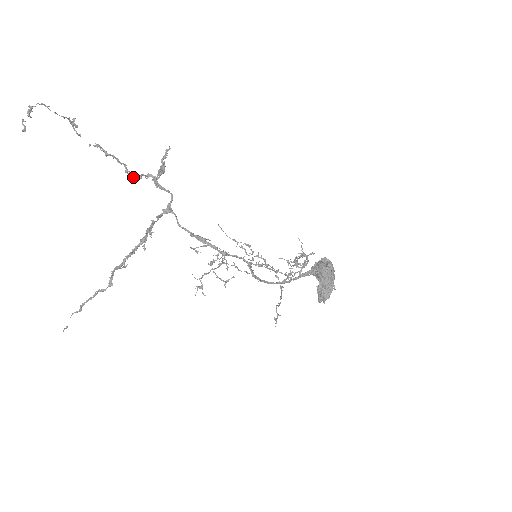
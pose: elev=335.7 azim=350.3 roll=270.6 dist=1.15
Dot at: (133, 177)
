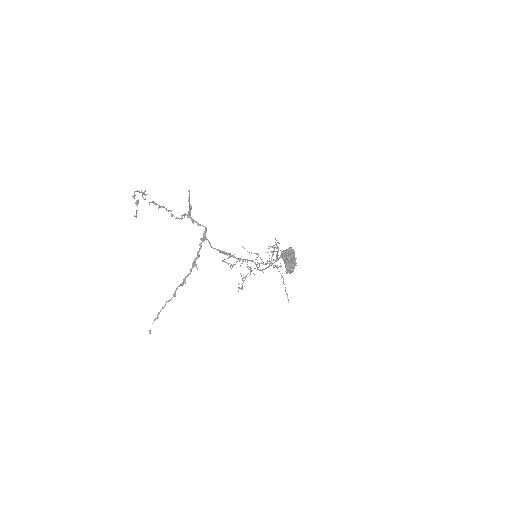
Dot at: occluded
